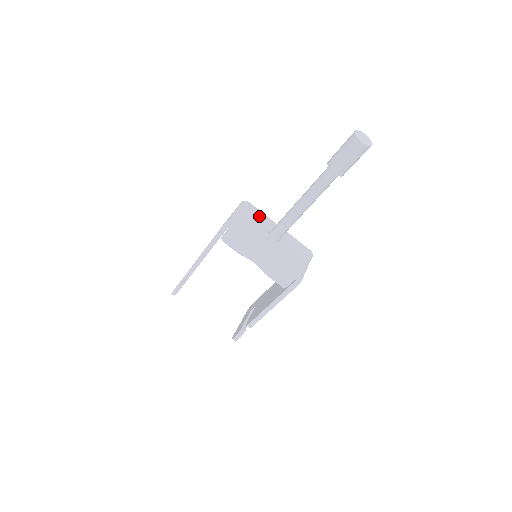
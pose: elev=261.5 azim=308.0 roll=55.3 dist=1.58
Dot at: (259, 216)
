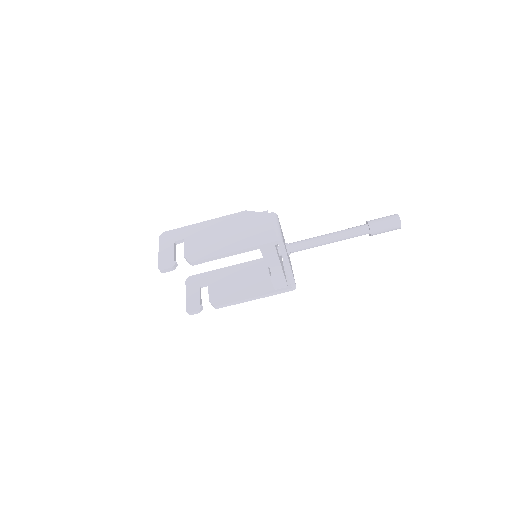
Dot at: occluded
